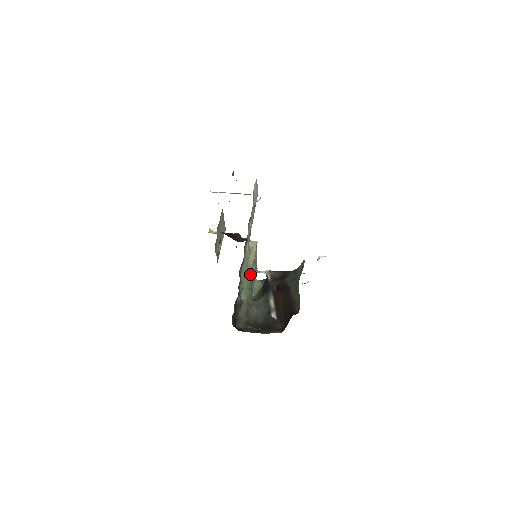
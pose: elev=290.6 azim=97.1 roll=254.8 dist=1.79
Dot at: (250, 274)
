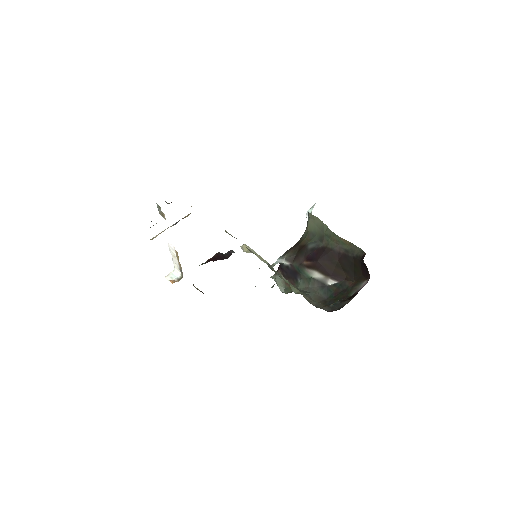
Dot at: occluded
